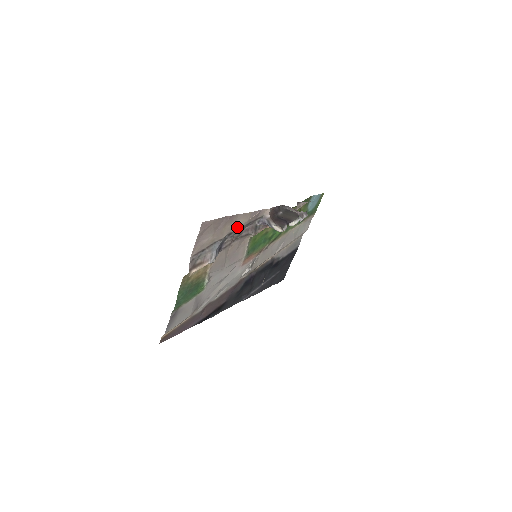
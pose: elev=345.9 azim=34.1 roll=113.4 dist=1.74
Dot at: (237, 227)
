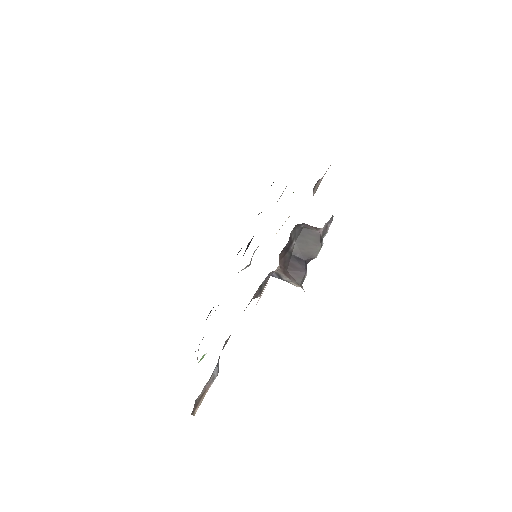
Dot at: occluded
